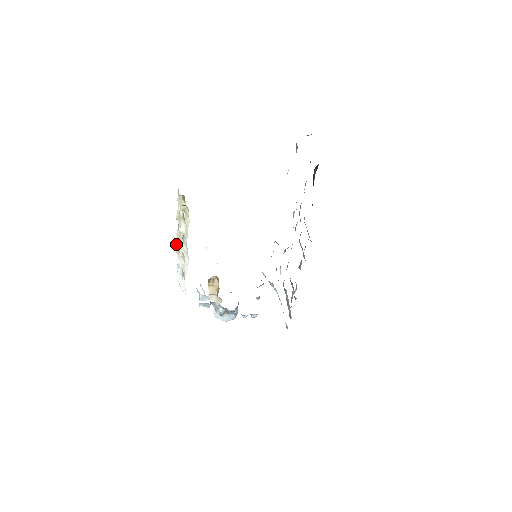
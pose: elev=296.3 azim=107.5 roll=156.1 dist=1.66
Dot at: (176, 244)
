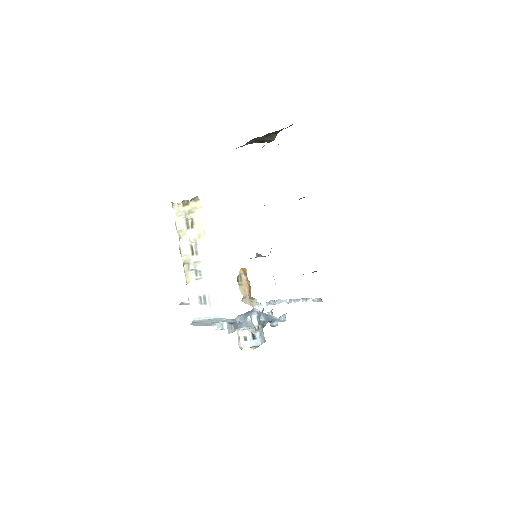
Dot at: (184, 272)
